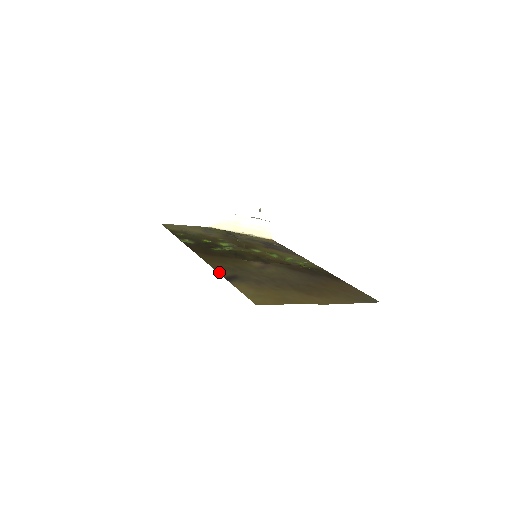
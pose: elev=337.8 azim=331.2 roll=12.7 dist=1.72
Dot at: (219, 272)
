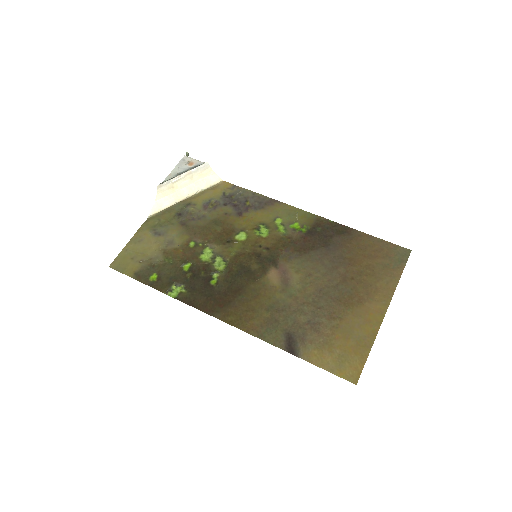
Dot at: (272, 343)
